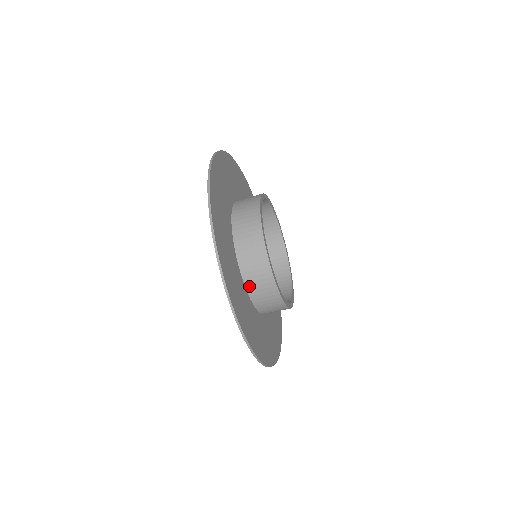
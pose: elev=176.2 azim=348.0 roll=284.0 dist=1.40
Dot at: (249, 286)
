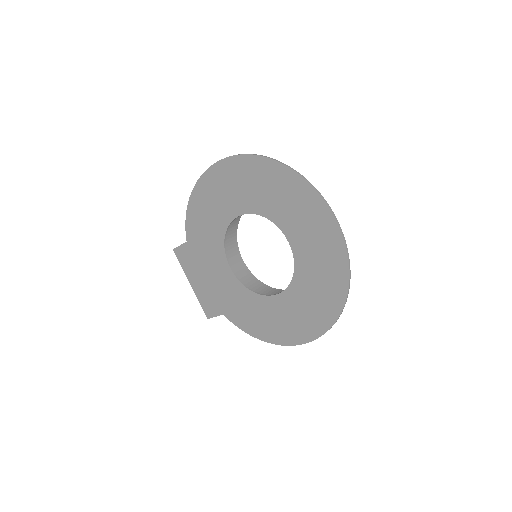
Dot at: occluded
